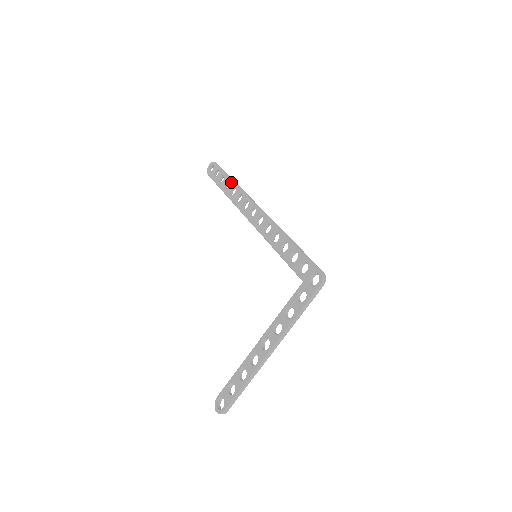
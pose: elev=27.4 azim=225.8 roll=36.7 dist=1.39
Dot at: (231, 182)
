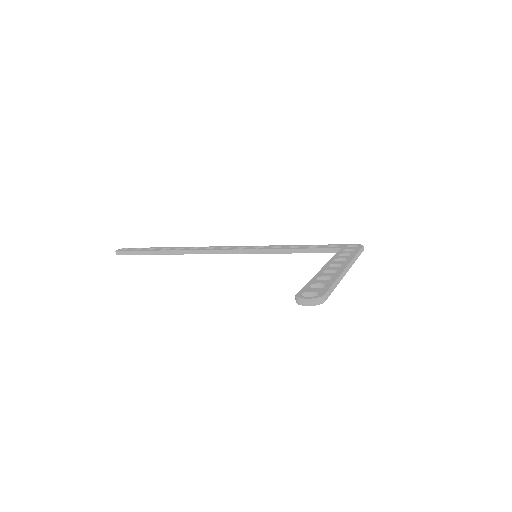
Dot at: (172, 247)
